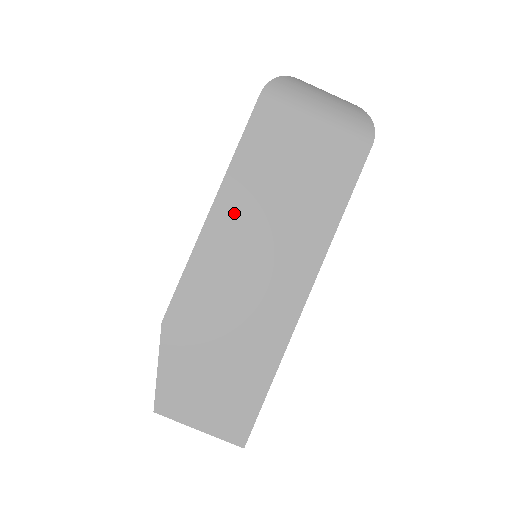
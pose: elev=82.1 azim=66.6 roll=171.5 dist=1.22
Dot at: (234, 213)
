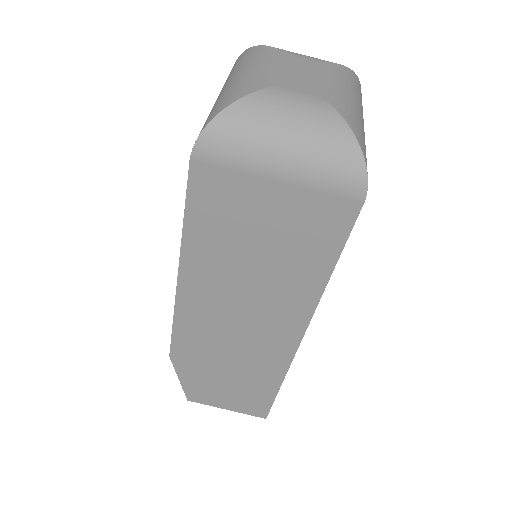
Dot at: (203, 283)
